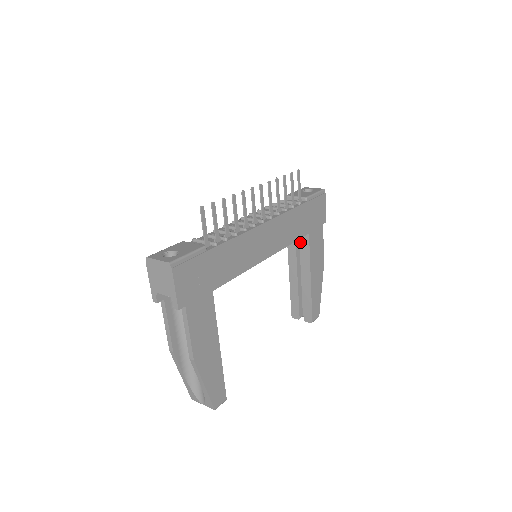
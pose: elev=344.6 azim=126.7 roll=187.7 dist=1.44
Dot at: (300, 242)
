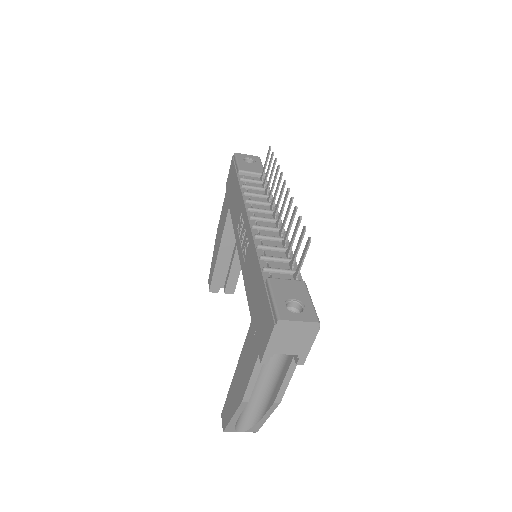
Dot at: occluded
